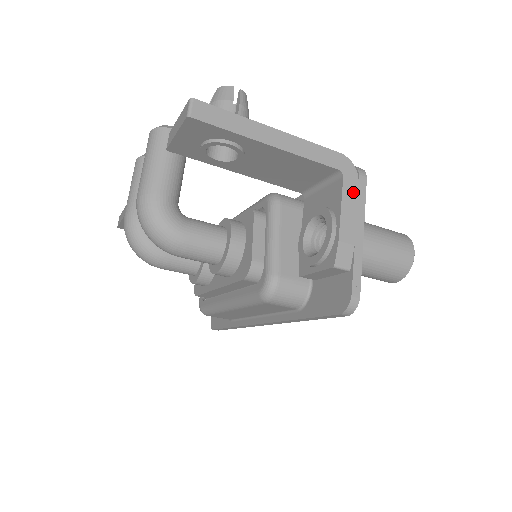
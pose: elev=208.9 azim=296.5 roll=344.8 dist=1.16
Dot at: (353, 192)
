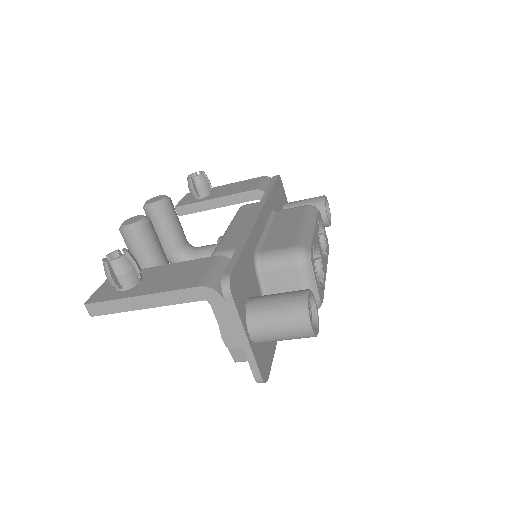
Dot at: (224, 311)
